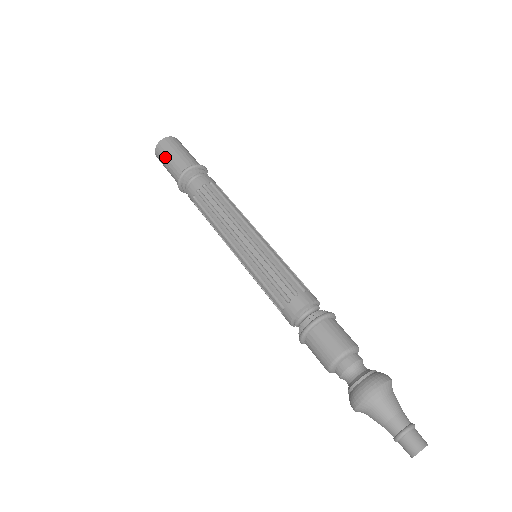
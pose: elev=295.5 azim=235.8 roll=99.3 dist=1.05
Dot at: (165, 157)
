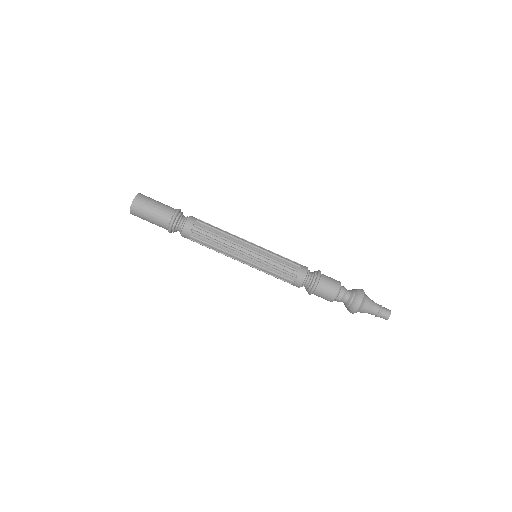
Dot at: (150, 203)
